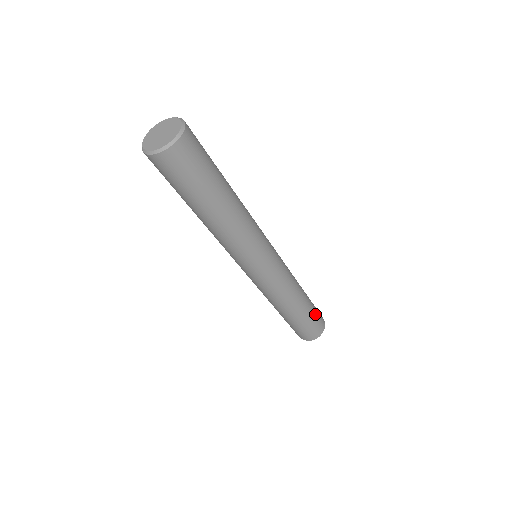
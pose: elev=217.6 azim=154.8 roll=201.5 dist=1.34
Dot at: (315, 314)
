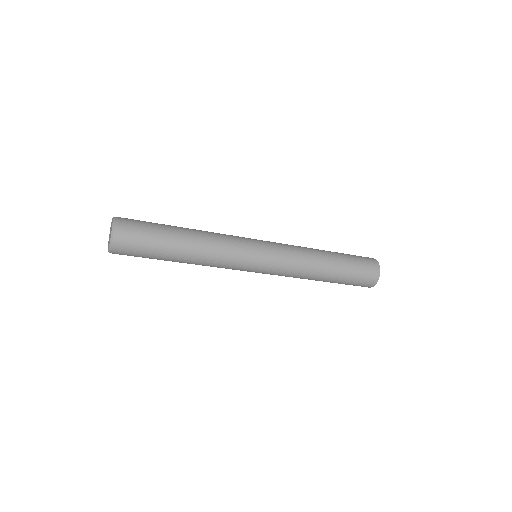
Dot at: (356, 269)
